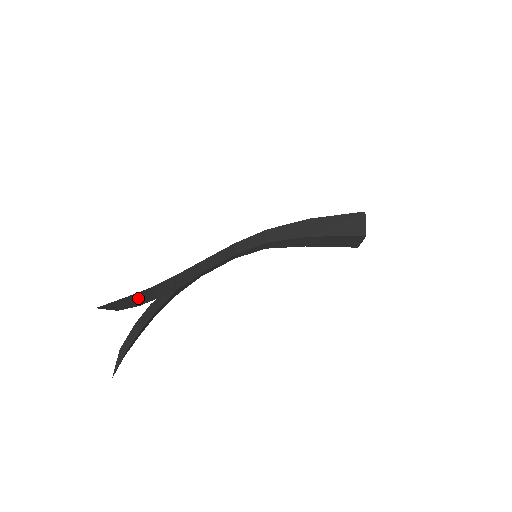
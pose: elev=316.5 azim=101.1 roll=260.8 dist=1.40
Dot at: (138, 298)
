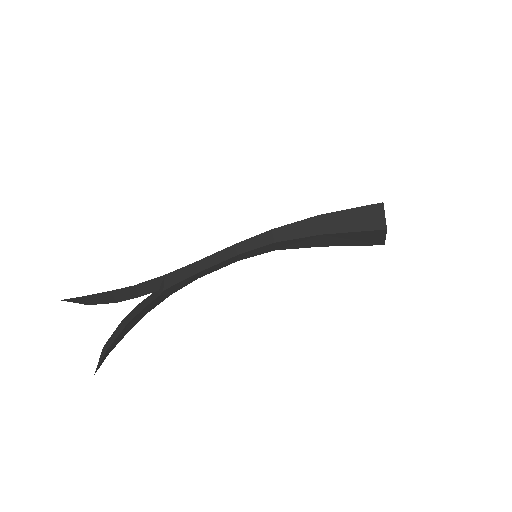
Dot at: (116, 295)
